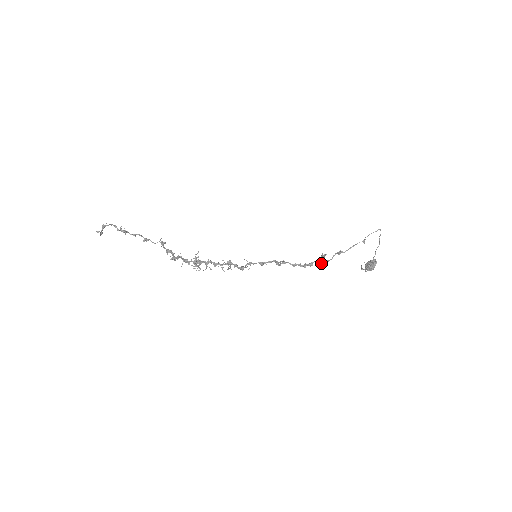
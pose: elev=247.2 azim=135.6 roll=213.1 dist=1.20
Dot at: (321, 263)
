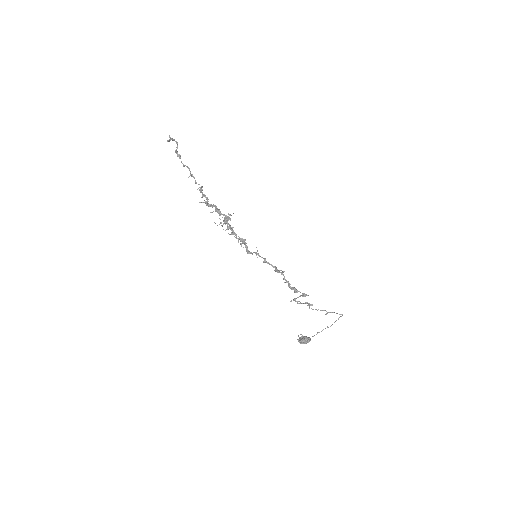
Dot at: (295, 300)
